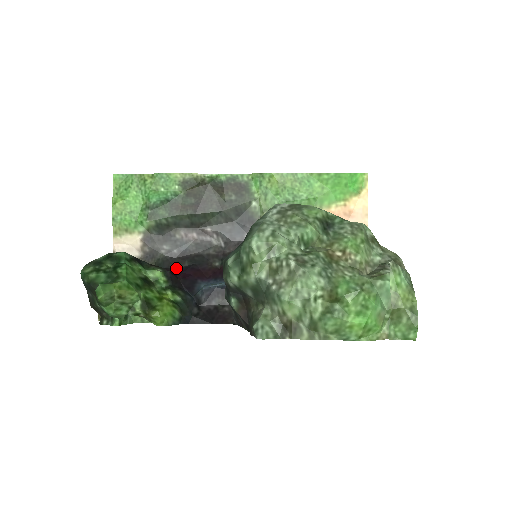
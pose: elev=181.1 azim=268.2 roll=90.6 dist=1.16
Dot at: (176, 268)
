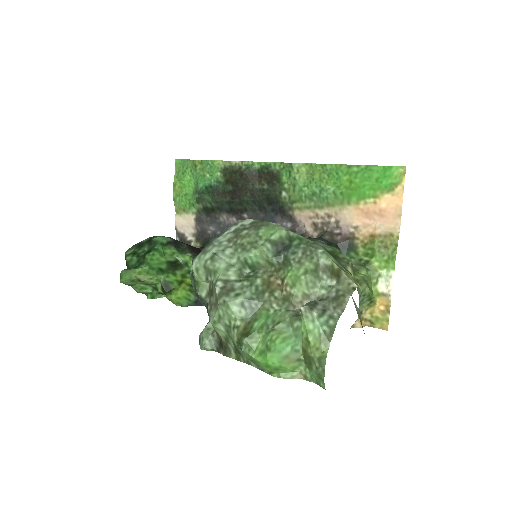
Dot at: occluded
